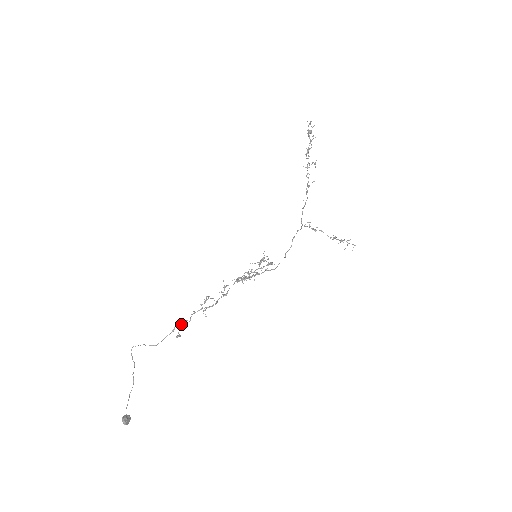
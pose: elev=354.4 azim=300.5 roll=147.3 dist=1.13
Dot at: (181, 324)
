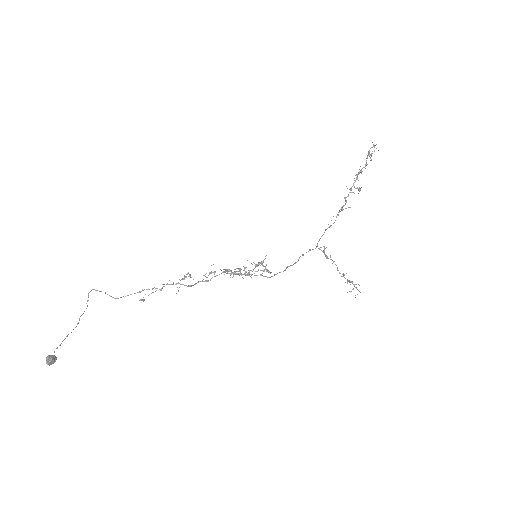
Dot at: occluded
